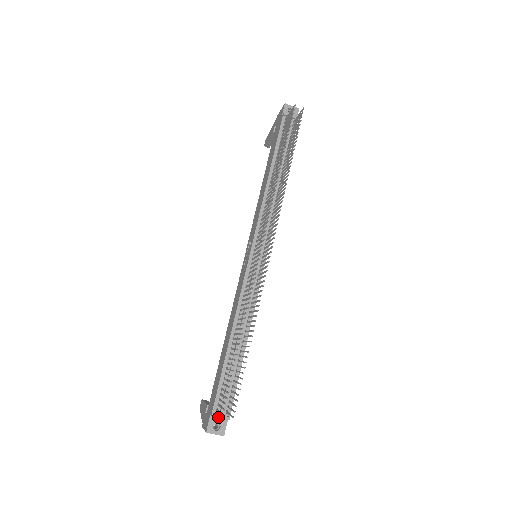
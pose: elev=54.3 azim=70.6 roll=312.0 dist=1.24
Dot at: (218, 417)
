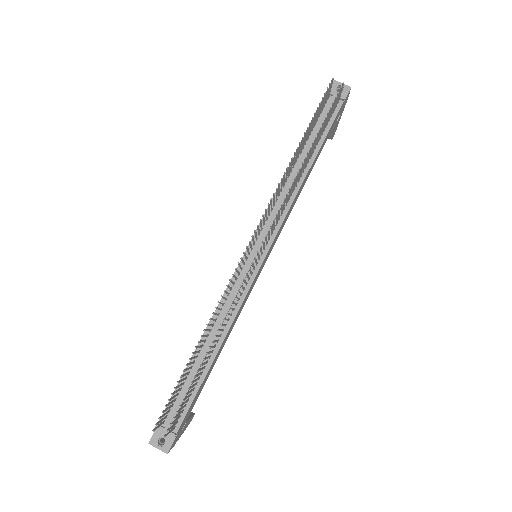
Dot at: occluded
